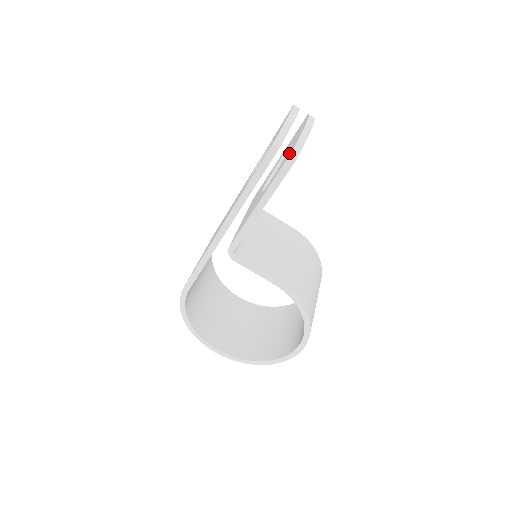
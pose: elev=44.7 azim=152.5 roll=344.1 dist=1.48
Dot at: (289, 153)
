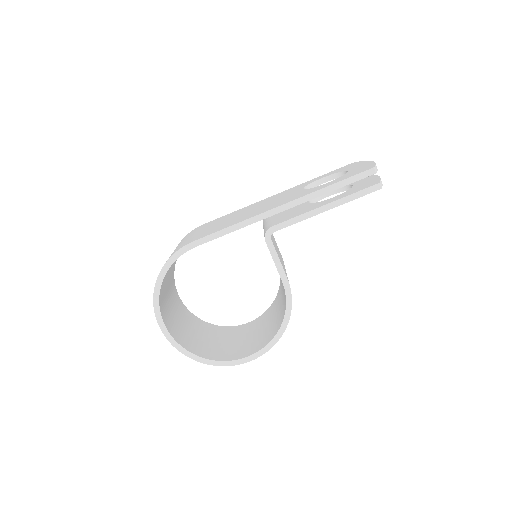
Dot at: (370, 183)
